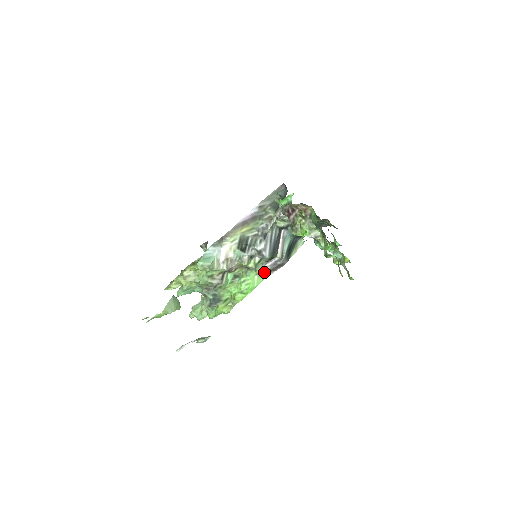
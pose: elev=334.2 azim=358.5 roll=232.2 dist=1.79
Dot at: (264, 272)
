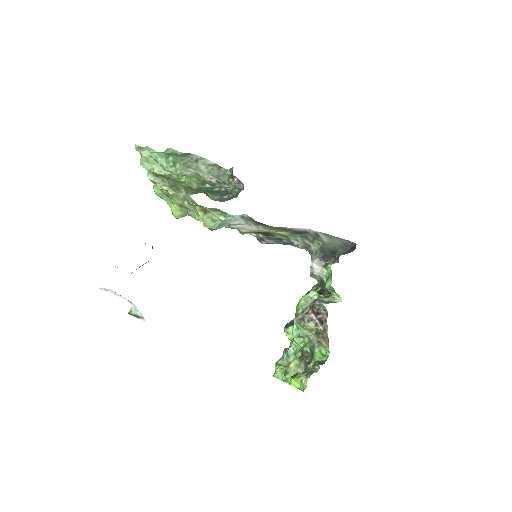
Dot at: occluded
